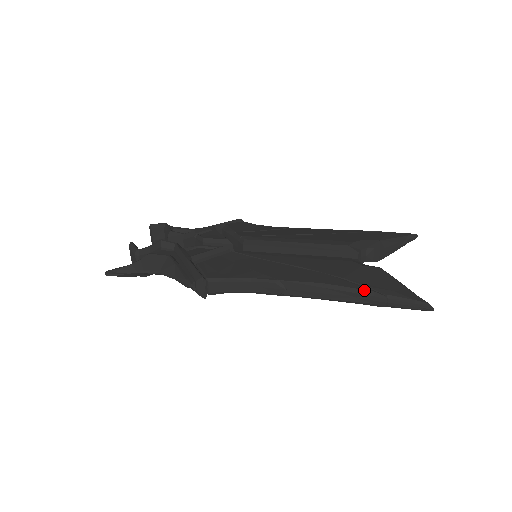
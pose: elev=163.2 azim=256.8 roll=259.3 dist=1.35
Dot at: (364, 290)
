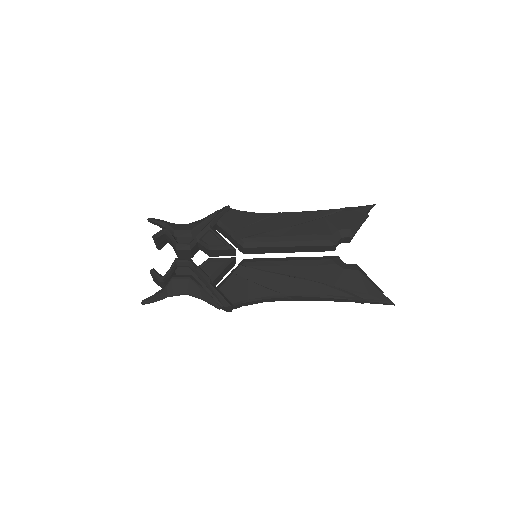
Dot at: (350, 297)
